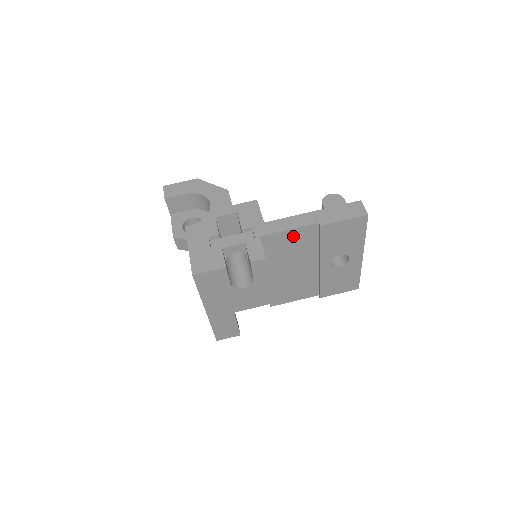
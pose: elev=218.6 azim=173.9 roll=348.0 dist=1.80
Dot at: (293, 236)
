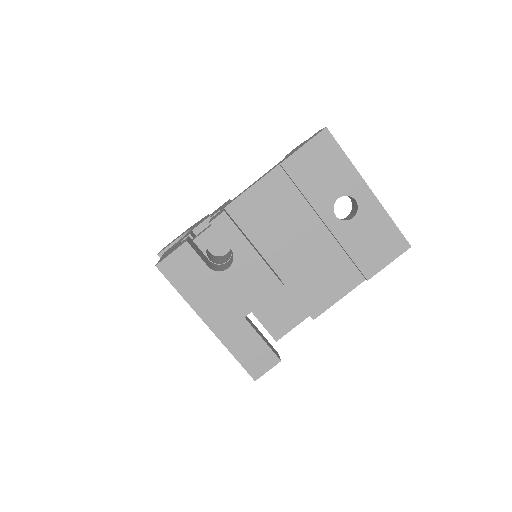
Dot at: (263, 194)
